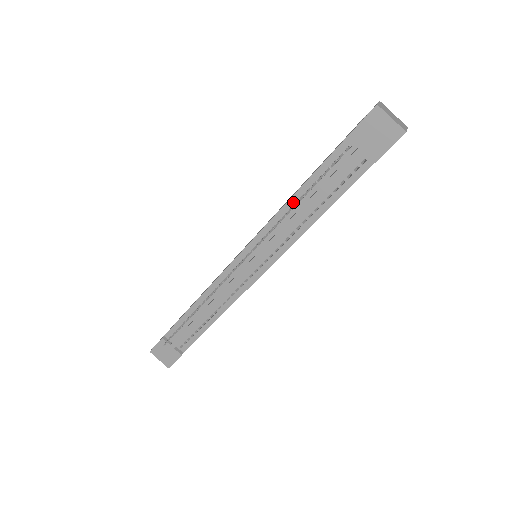
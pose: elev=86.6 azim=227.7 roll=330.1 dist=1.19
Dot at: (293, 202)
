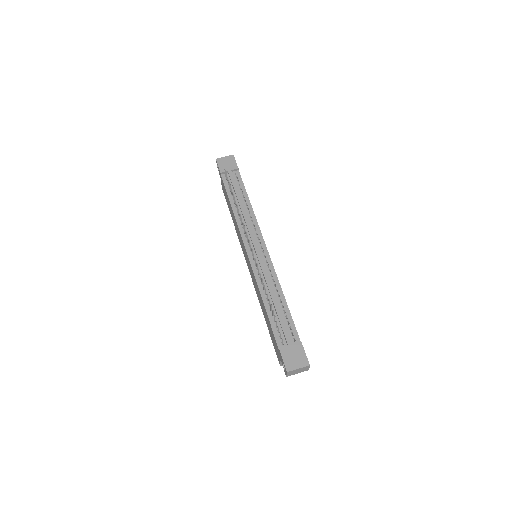
Dot at: (235, 209)
